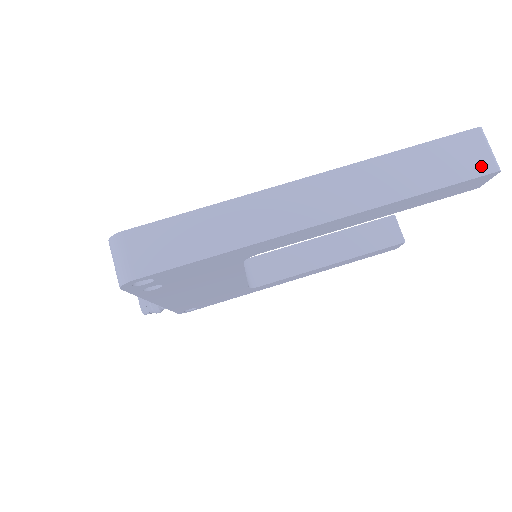
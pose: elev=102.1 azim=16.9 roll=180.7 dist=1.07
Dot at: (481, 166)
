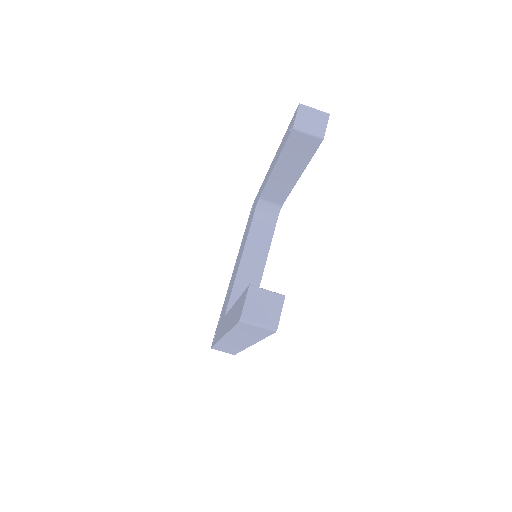
Dot at: (266, 332)
